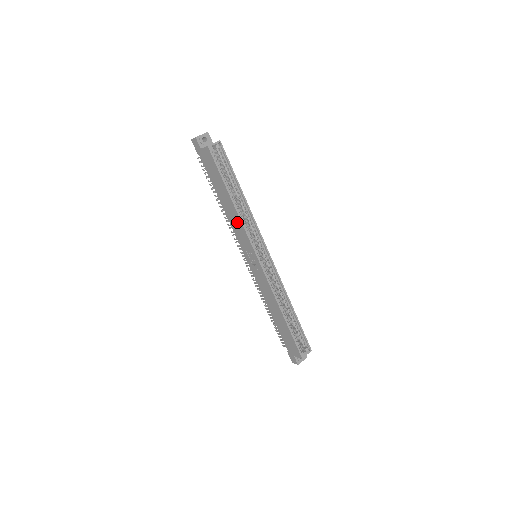
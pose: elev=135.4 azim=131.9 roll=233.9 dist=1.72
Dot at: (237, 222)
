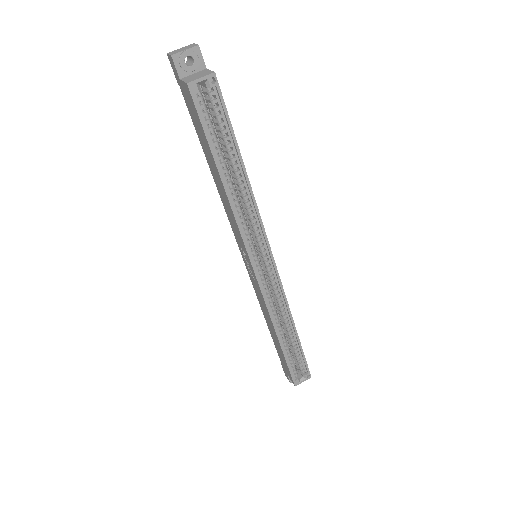
Dot at: (230, 212)
